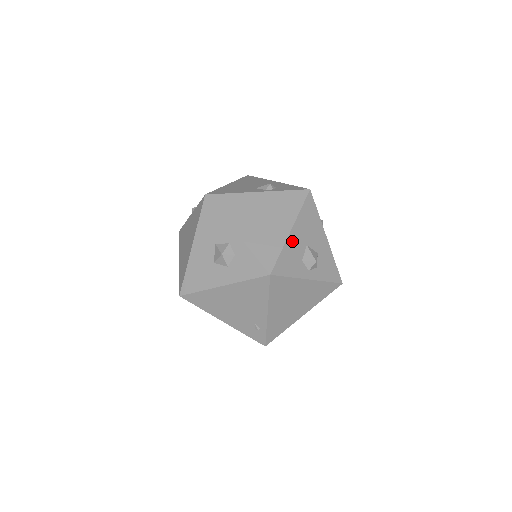
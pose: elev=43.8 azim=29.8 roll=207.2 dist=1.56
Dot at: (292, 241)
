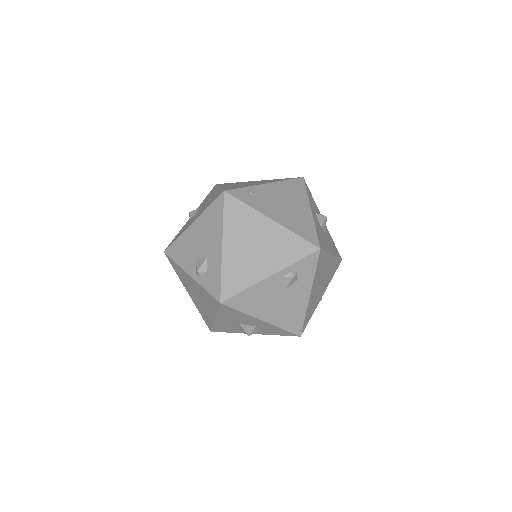
Dot at: (220, 322)
